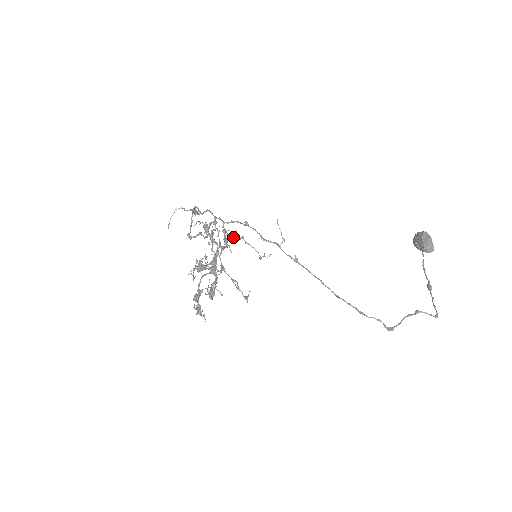
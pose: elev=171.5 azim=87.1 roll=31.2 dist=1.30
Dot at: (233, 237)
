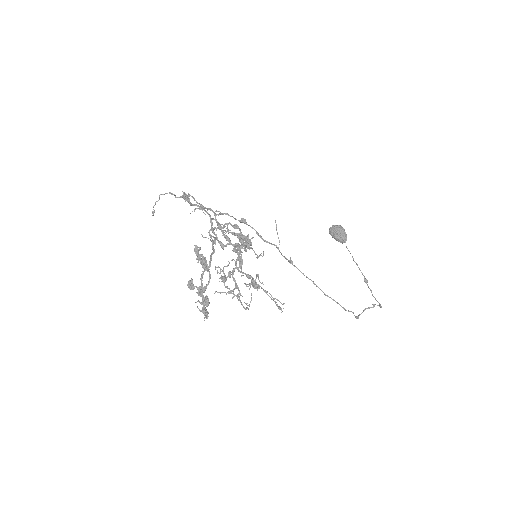
Dot at: (226, 232)
